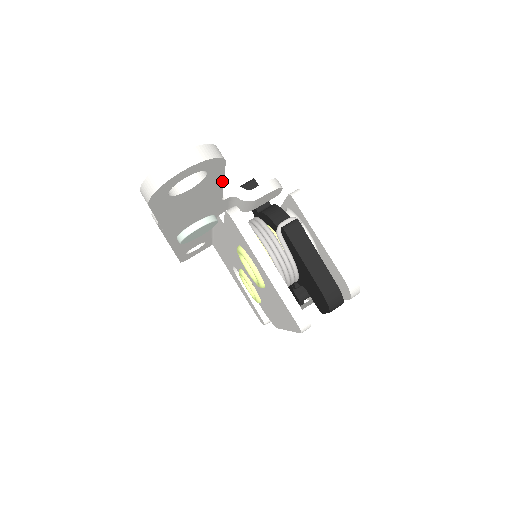
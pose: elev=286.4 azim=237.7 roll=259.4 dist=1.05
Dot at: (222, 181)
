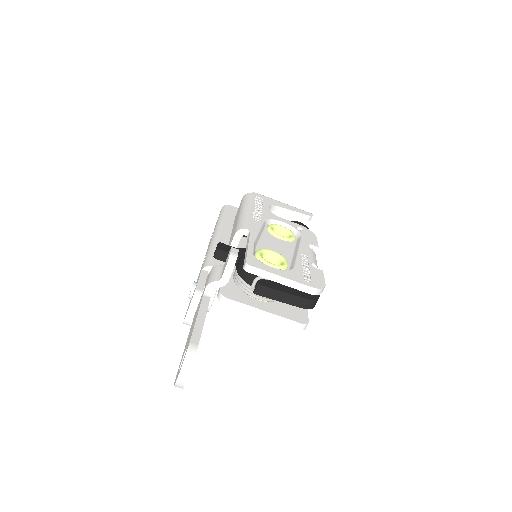
Dot at: (203, 324)
